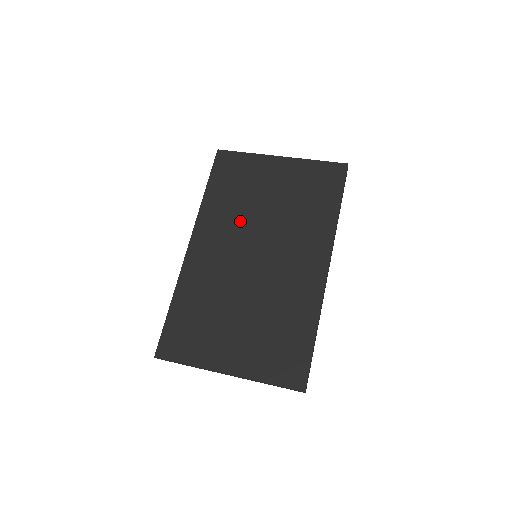
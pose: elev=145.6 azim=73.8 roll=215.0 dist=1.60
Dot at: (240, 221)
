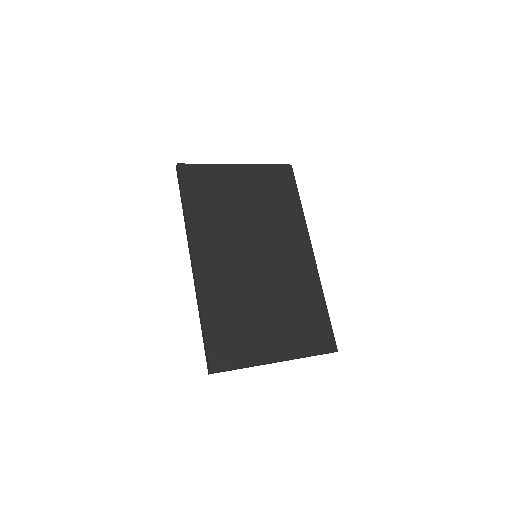
Dot at: (229, 228)
